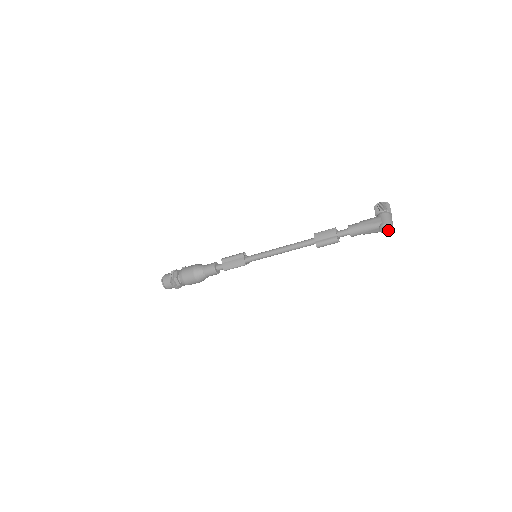
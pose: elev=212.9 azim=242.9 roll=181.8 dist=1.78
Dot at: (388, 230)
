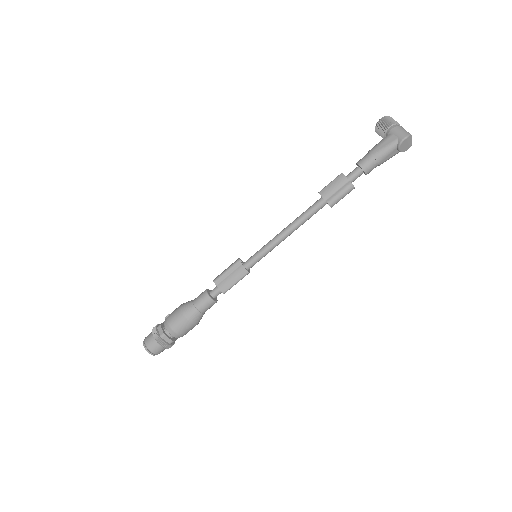
Dot at: (408, 145)
